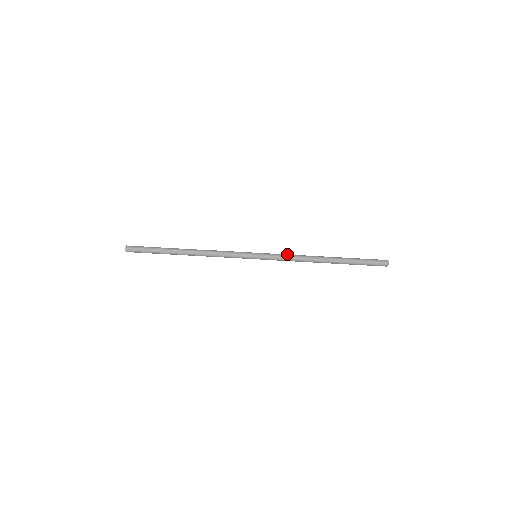
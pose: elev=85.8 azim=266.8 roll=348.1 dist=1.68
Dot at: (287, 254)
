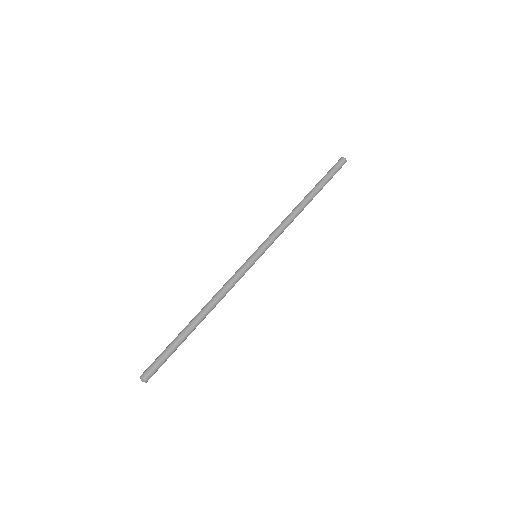
Dot at: occluded
